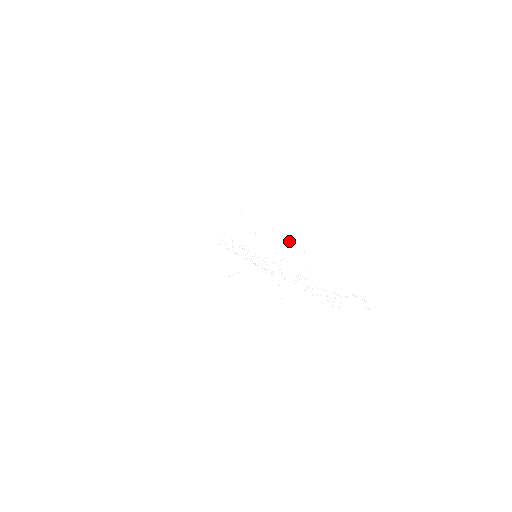
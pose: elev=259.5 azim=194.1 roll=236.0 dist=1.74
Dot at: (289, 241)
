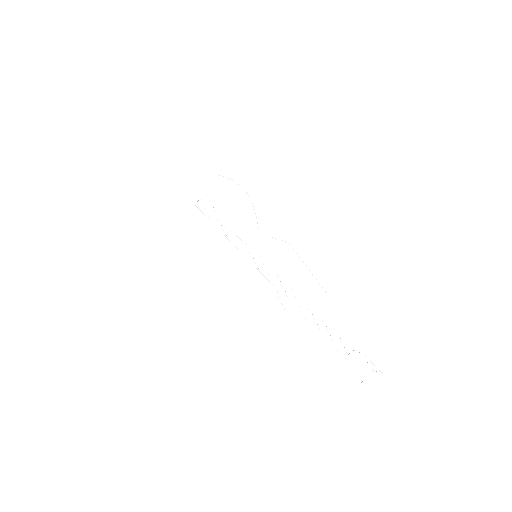
Dot at: occluded
